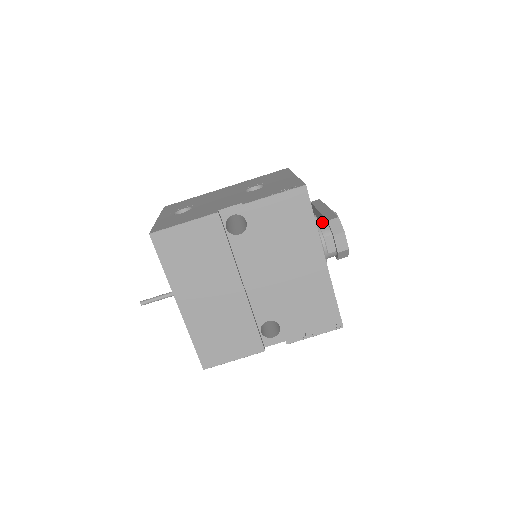
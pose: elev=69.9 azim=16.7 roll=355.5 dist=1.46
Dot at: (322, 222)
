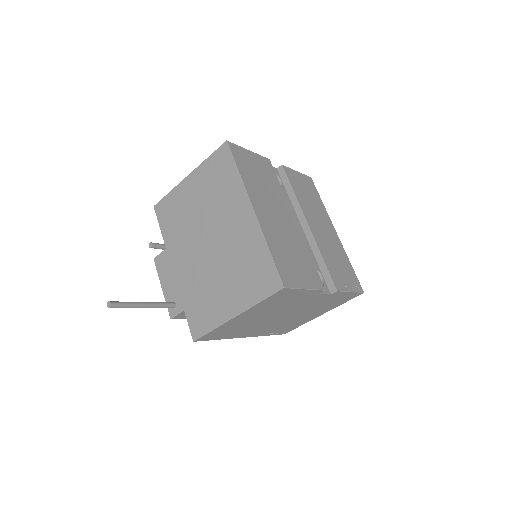
Dot at: occluded
